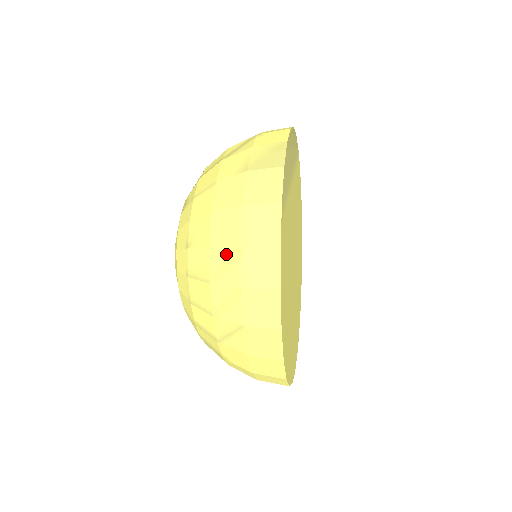
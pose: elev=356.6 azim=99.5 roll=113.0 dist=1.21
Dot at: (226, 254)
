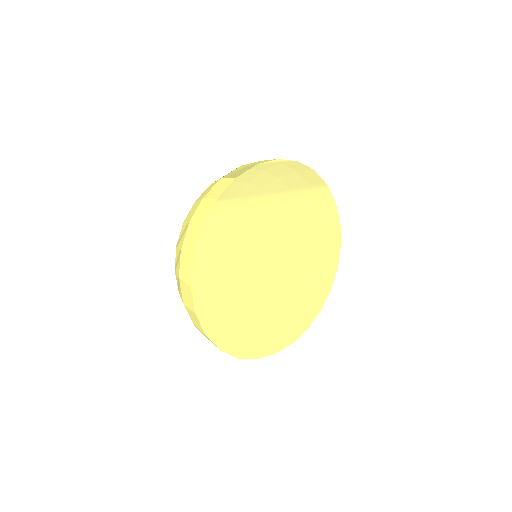
Dot at: (185, 228)
